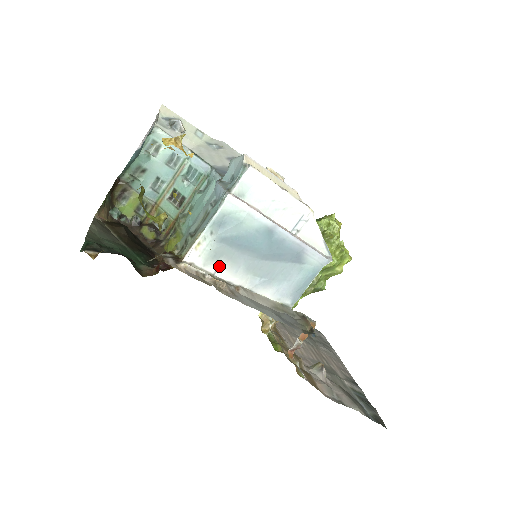
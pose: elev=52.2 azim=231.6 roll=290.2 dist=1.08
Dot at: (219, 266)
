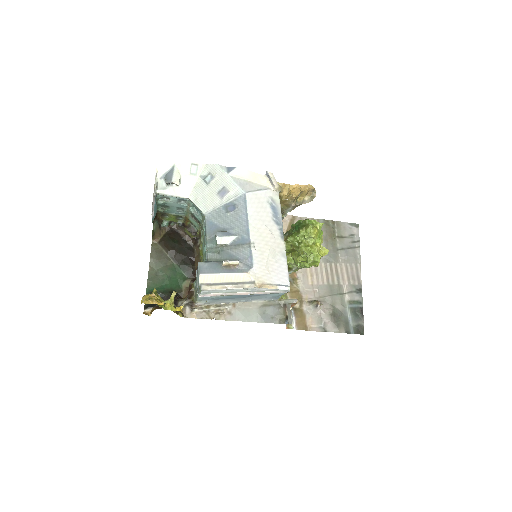
Dot at: (217, 303)
